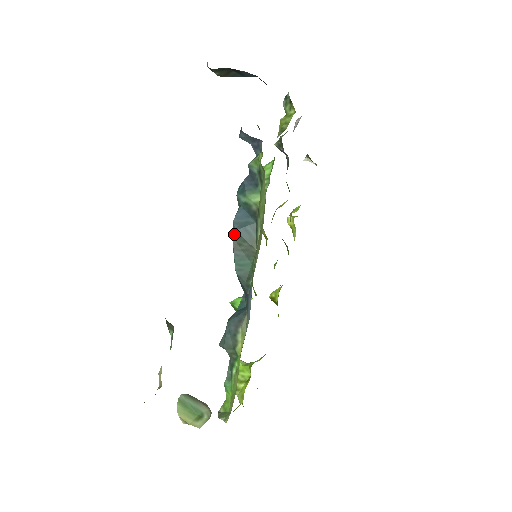
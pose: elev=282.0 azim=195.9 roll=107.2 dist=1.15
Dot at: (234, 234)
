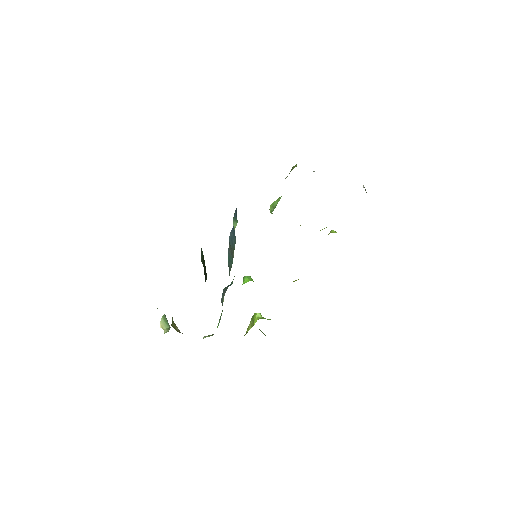
Dot at: (229, 240)
